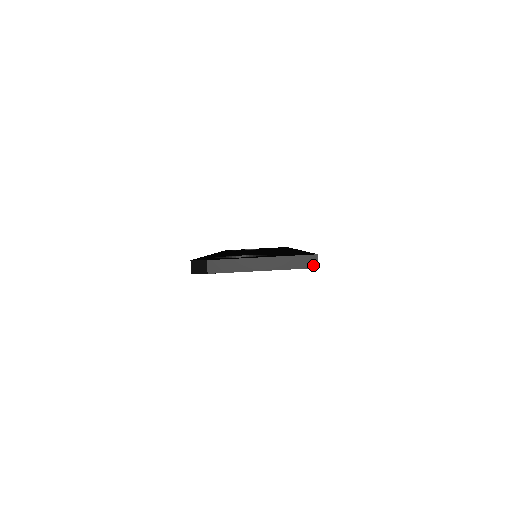
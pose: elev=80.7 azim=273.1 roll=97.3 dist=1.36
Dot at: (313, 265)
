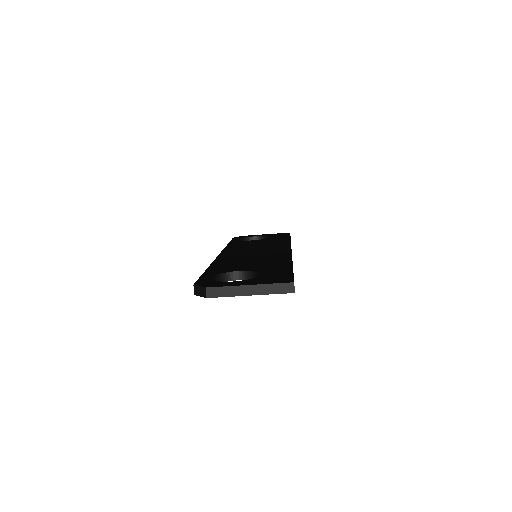
Dot at: (290, 291)
